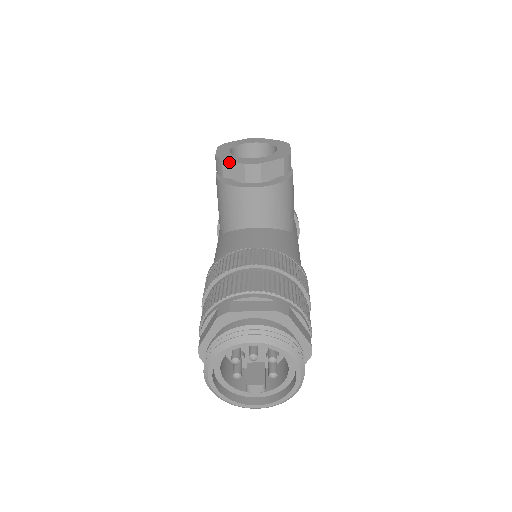
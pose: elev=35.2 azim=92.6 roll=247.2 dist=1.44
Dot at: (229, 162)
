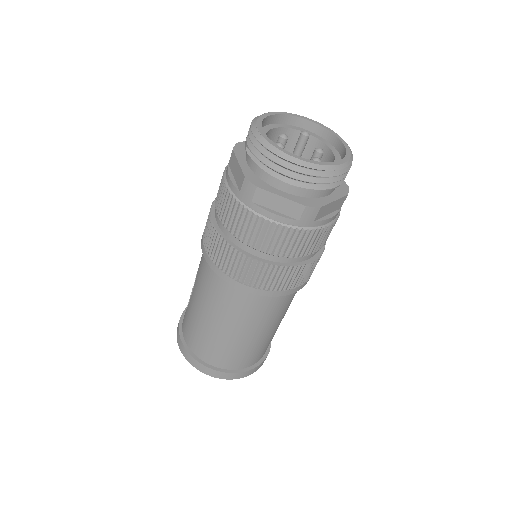
Dot at: occluded
